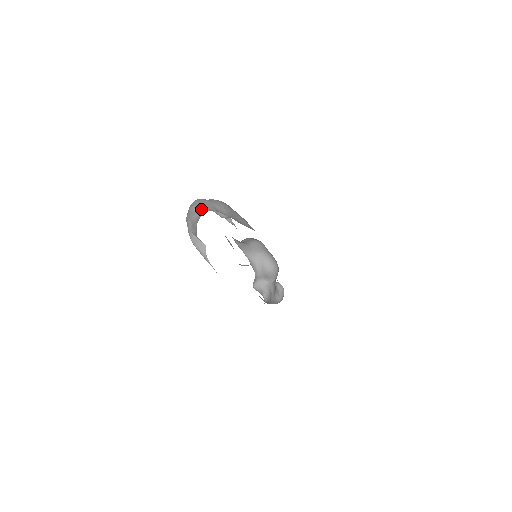
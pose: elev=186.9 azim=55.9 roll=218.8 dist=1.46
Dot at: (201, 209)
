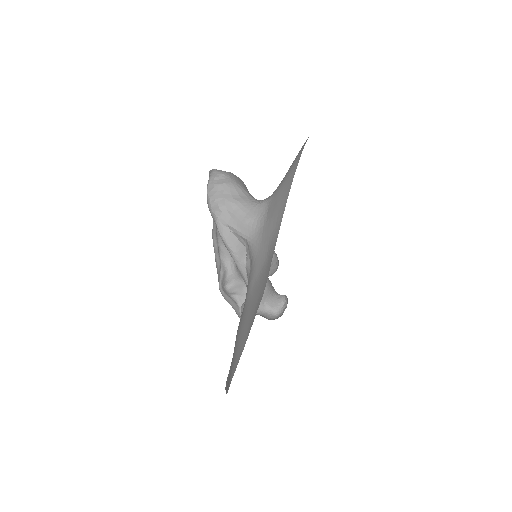
Dot at: (244, 194)
